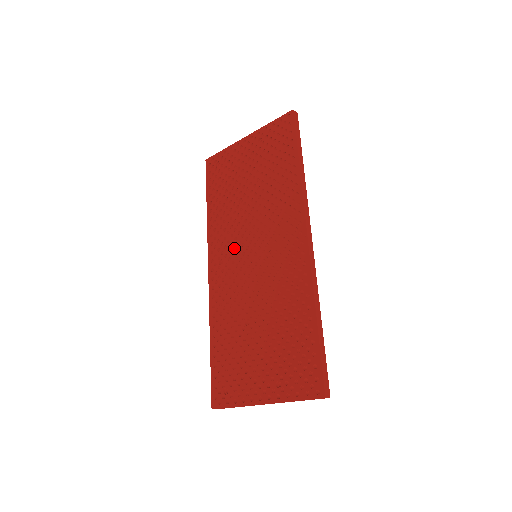
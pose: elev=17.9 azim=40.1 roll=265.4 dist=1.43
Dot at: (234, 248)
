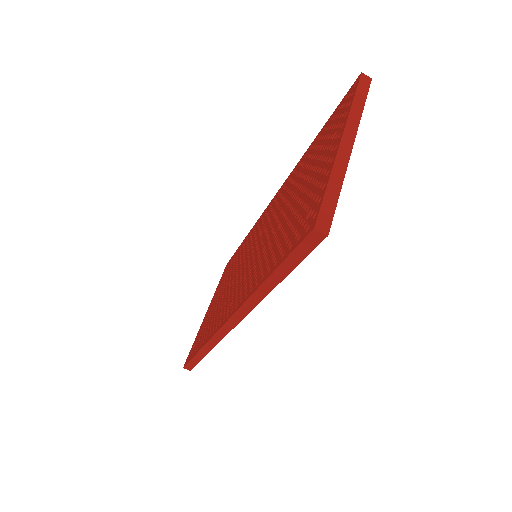
Dot at: (235, 287)
